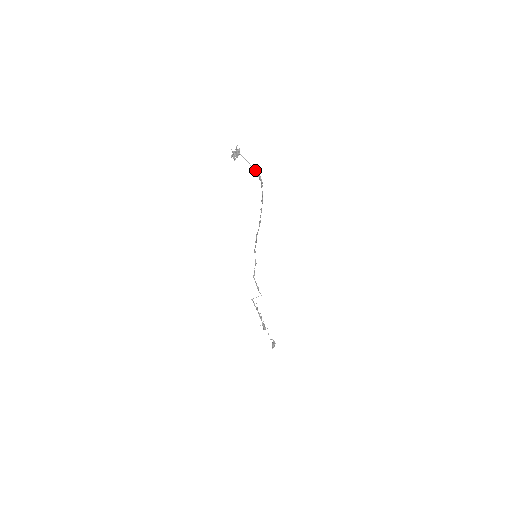
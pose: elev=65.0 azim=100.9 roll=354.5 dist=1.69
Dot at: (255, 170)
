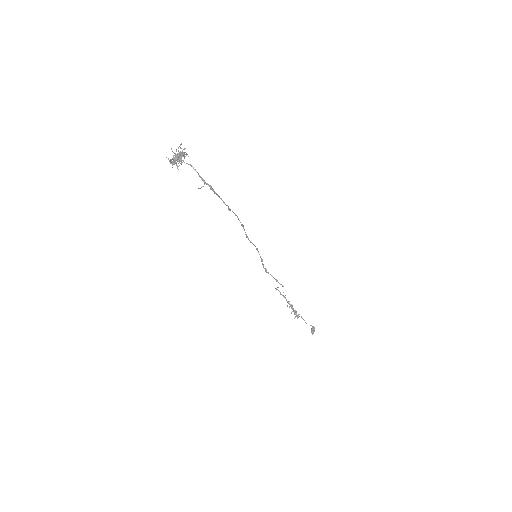
Dot at: (203, 180)
